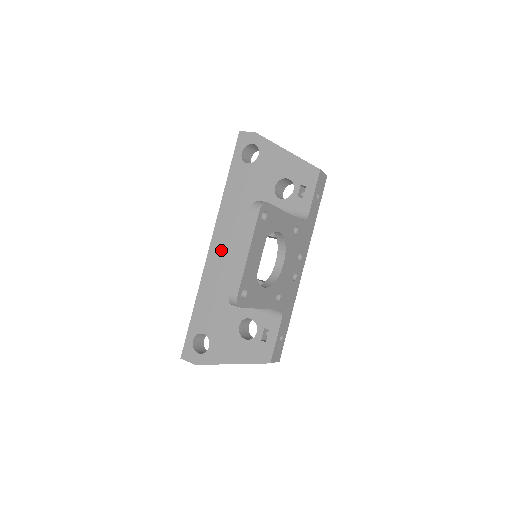
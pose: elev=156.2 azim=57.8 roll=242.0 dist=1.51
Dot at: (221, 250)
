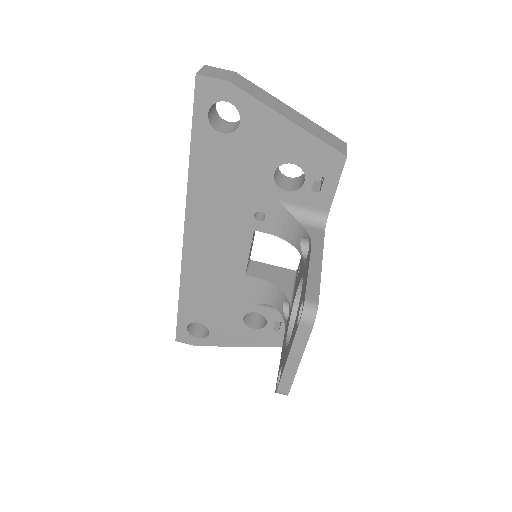
Dot at: (202, 245)
